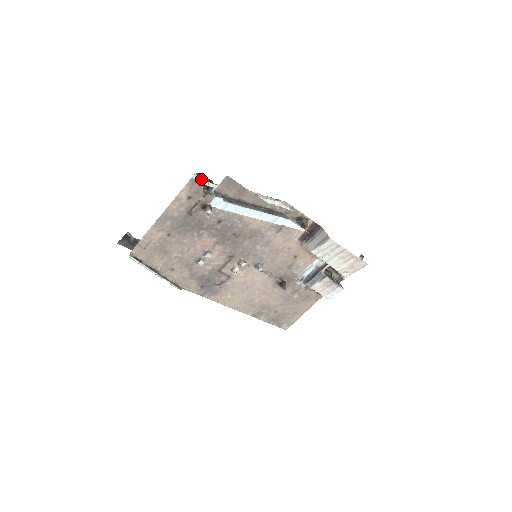
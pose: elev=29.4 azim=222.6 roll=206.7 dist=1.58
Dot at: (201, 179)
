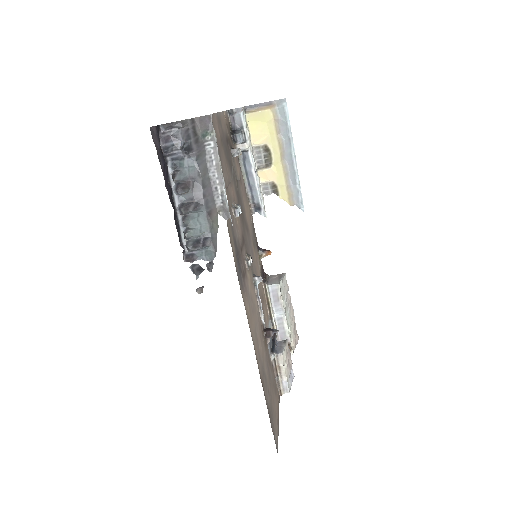
Dot at: (243, 108)
